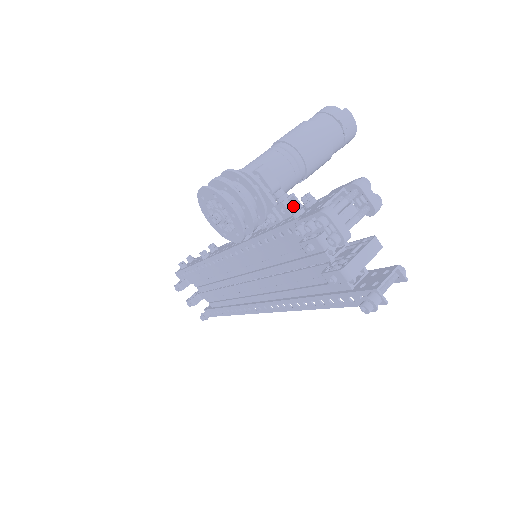
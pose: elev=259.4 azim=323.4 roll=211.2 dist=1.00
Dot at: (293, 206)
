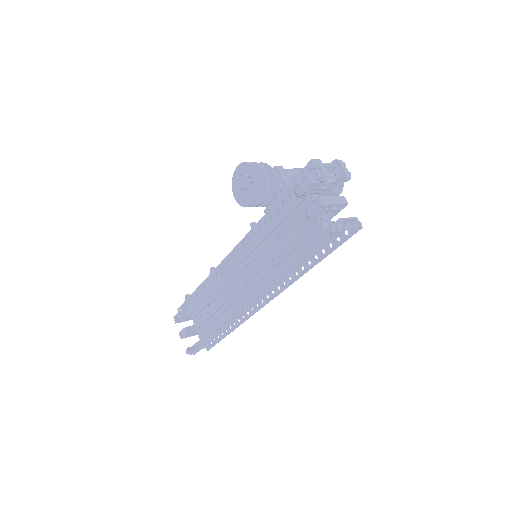
Dot at: (295, 176)
